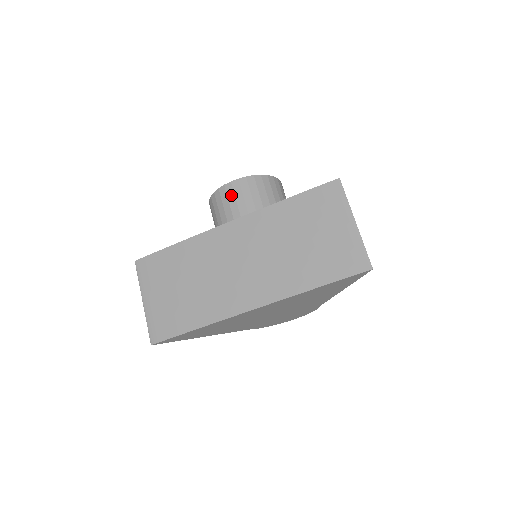
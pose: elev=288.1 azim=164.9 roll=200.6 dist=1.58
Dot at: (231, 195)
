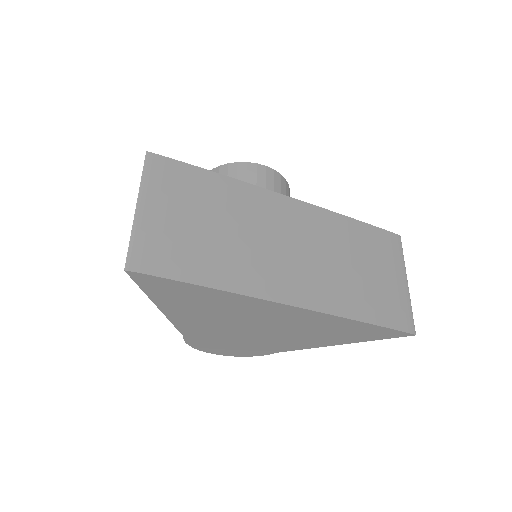
Dot at: (262, 178)
